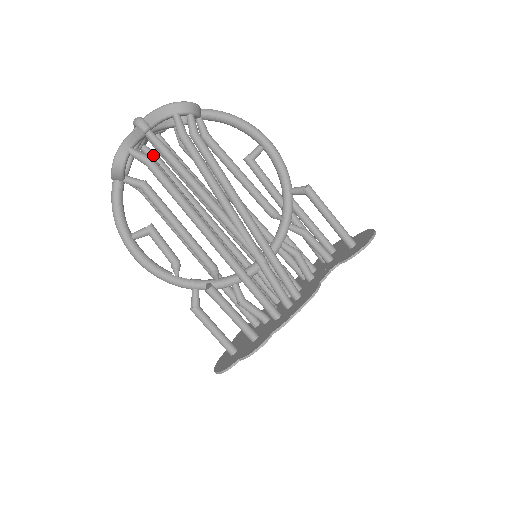
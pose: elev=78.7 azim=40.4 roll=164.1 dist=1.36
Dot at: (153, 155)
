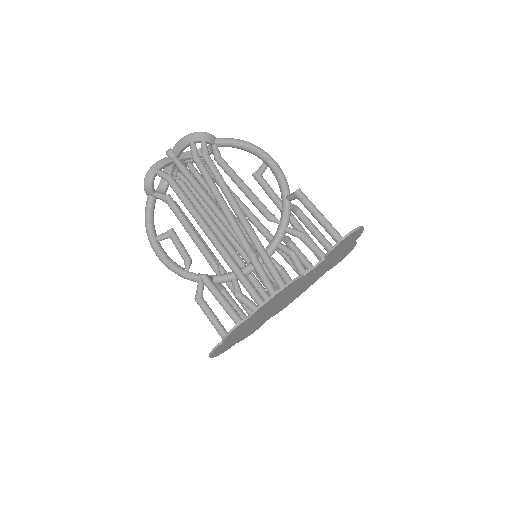
Dot at: (184, 179)
